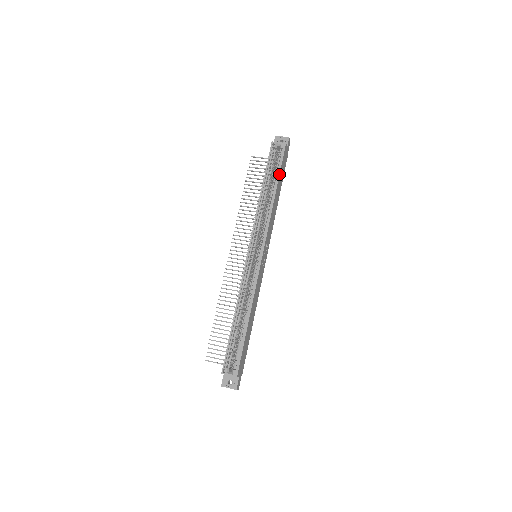
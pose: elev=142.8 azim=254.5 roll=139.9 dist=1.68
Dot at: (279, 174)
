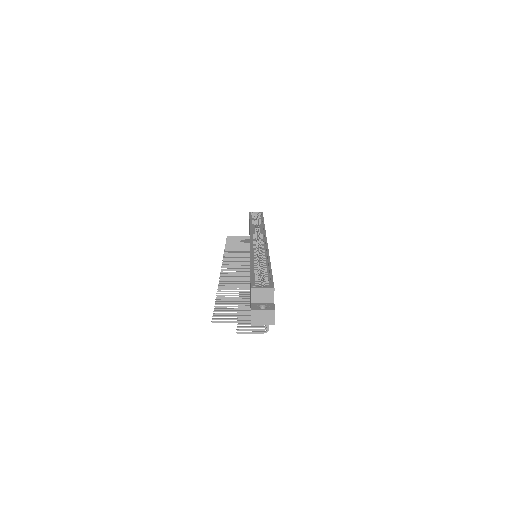
Dot at: (263, 218)
